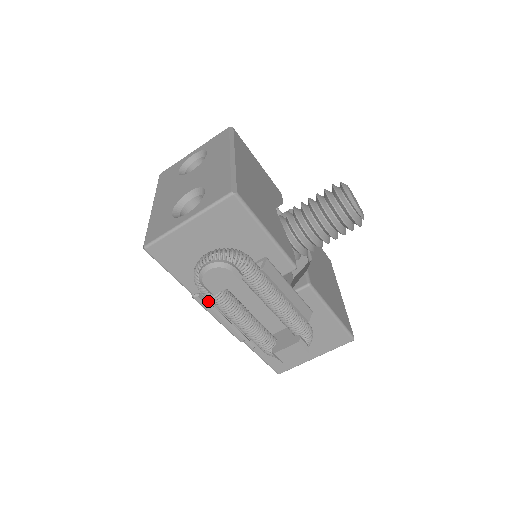
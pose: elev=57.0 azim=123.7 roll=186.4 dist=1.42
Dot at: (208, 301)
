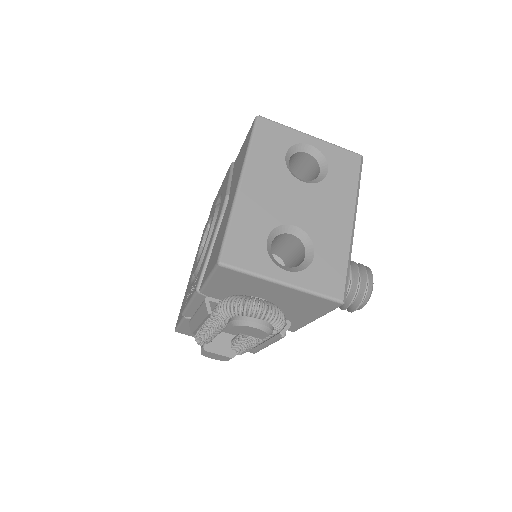
Dot at: occluded
